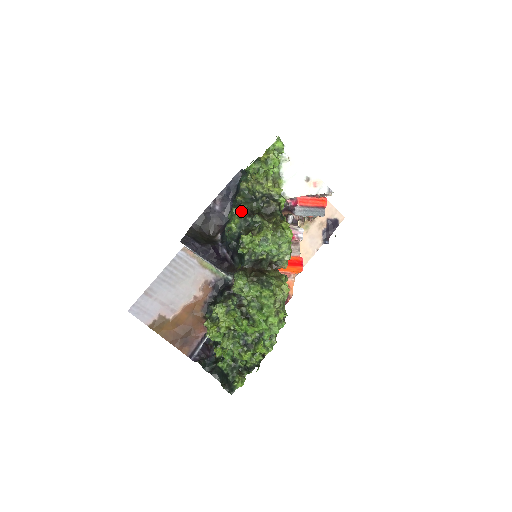
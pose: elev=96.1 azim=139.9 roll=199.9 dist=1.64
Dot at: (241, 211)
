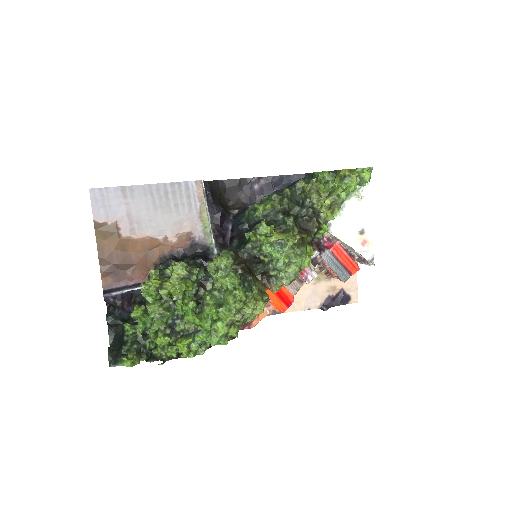
Dot at: (280, 202)
